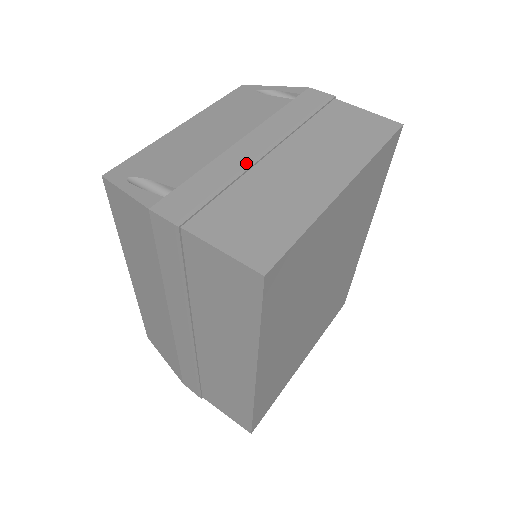
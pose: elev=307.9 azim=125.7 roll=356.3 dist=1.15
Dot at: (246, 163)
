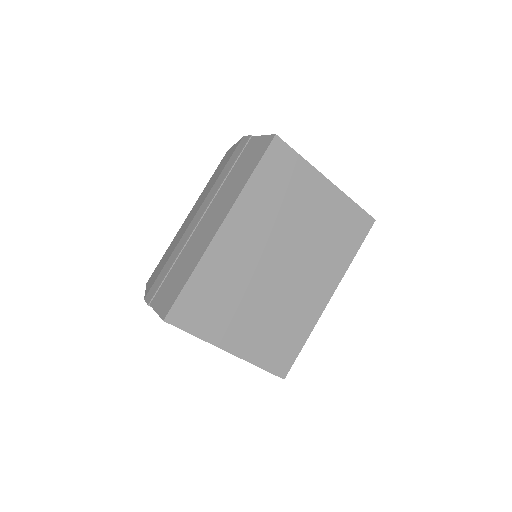
Dot at: occluded
